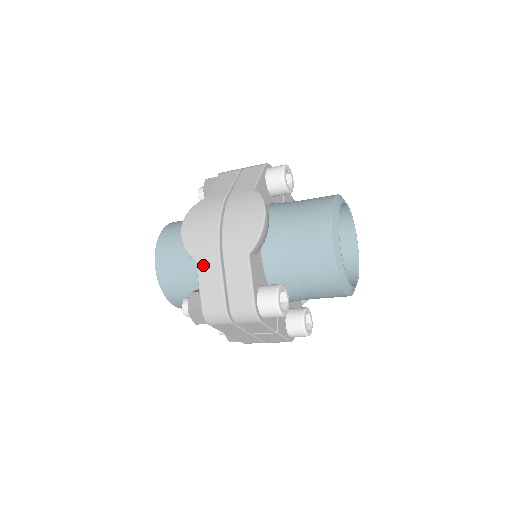
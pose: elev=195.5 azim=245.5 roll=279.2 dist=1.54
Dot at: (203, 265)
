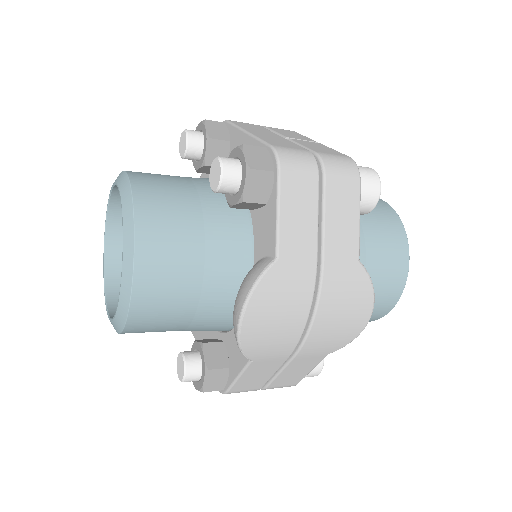
Dot at: (260, 364)
